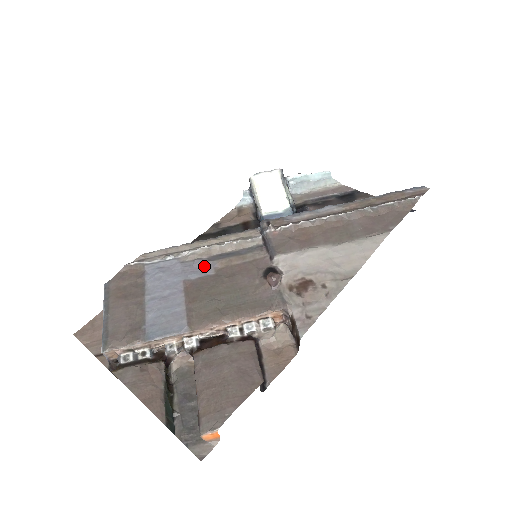
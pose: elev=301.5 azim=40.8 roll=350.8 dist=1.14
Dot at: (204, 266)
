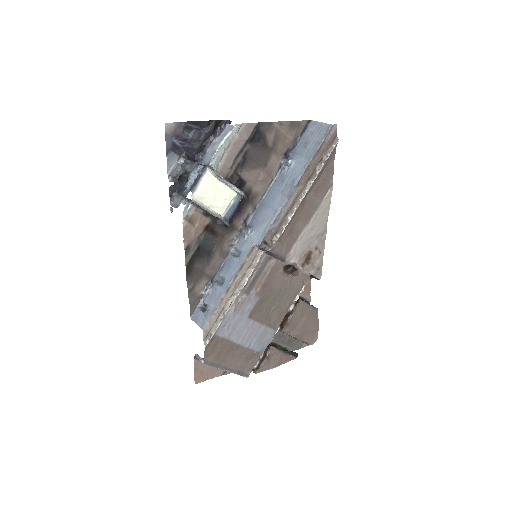
Dot at: (249, 300)
